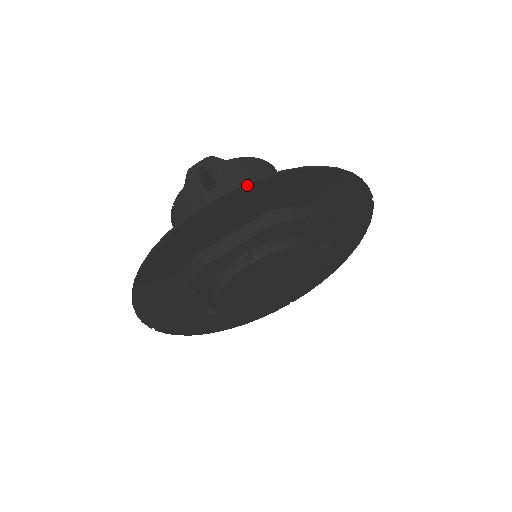
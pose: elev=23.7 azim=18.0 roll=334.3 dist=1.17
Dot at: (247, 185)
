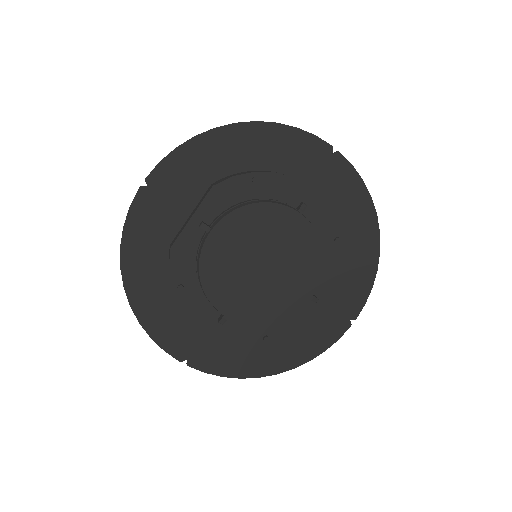
Dot at: (167, 157)
